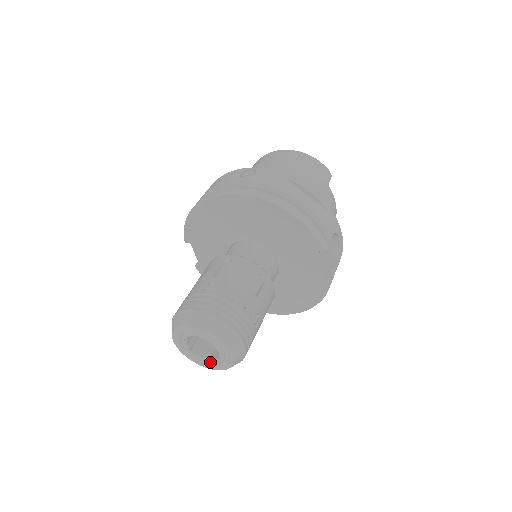
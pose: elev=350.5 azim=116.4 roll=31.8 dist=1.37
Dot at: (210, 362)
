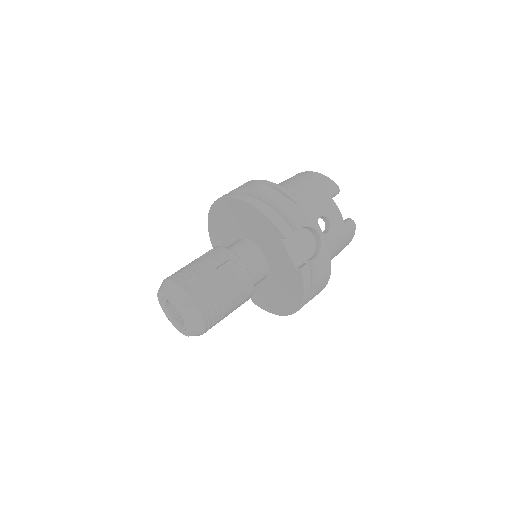
Dot at: (183, 328)
